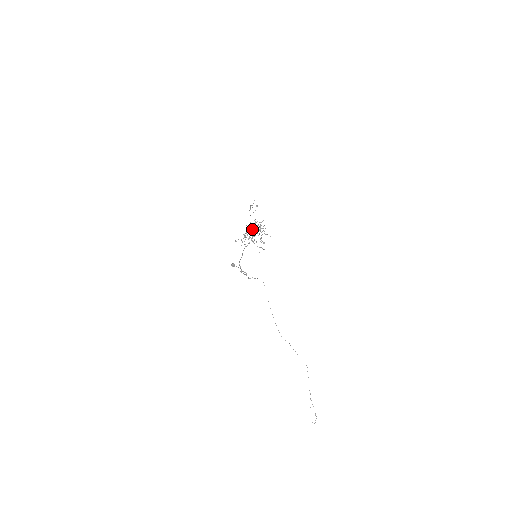
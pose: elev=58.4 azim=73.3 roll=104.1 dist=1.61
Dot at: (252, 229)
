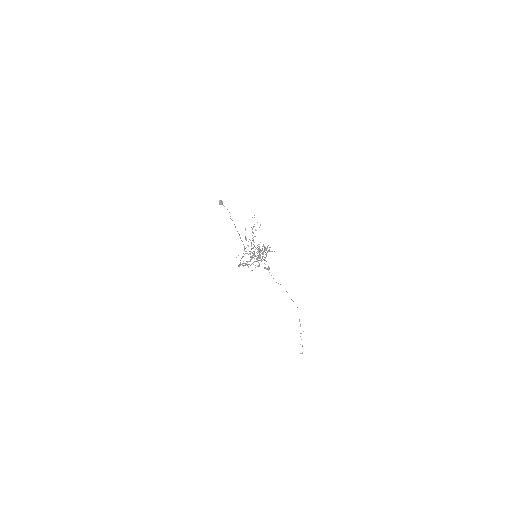
Dot at: occluded
